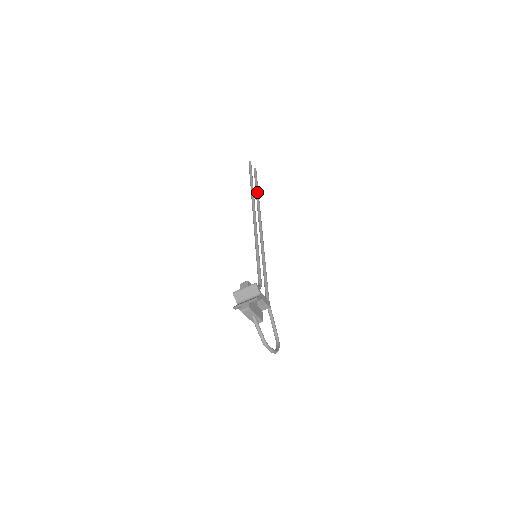
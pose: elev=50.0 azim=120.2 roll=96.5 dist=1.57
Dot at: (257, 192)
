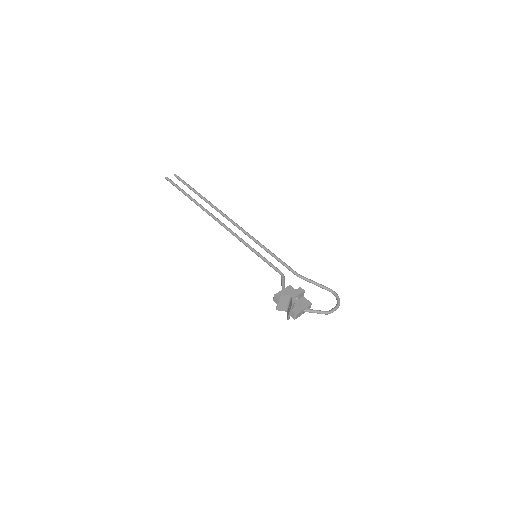
Dot at: (198, 195)
